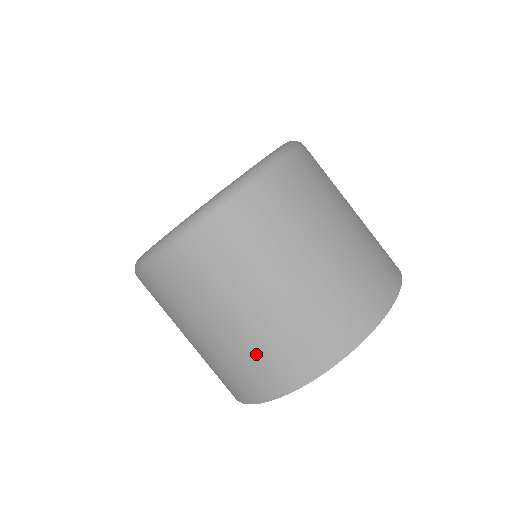
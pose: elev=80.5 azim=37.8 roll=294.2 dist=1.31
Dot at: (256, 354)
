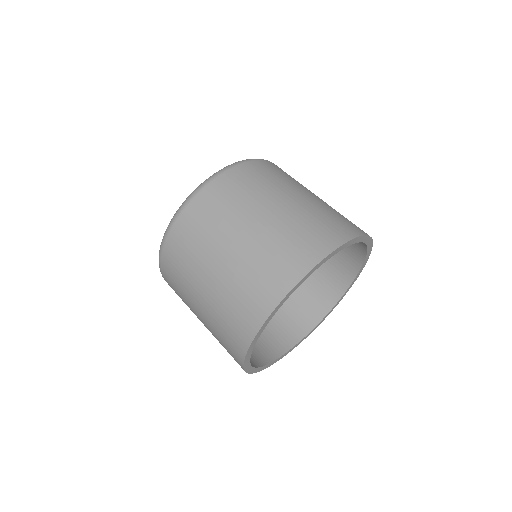
Dot at: (283, 239)
